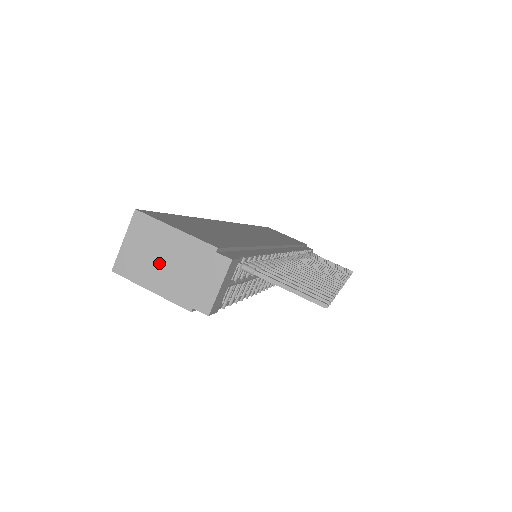
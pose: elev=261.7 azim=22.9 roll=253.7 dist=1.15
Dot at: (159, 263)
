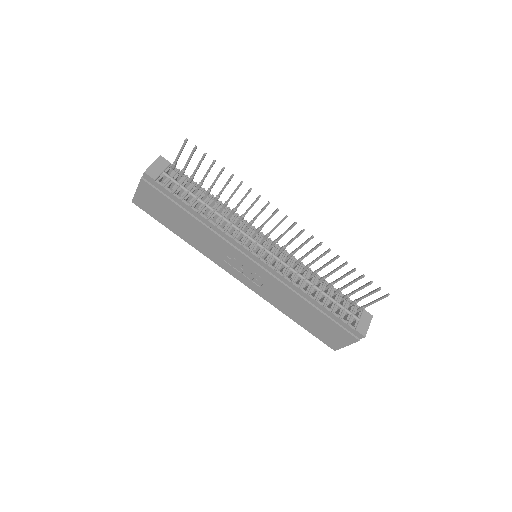
Dot at: occluded
